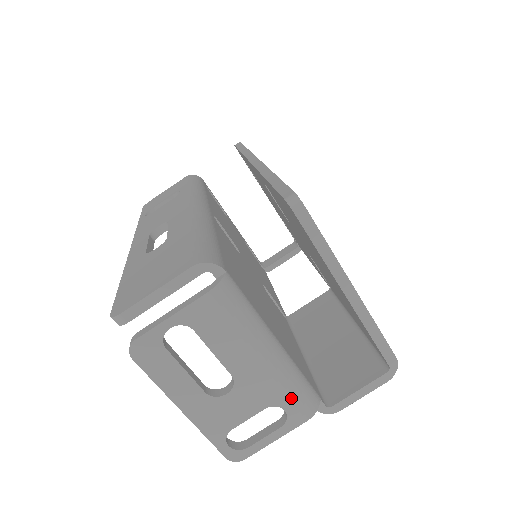
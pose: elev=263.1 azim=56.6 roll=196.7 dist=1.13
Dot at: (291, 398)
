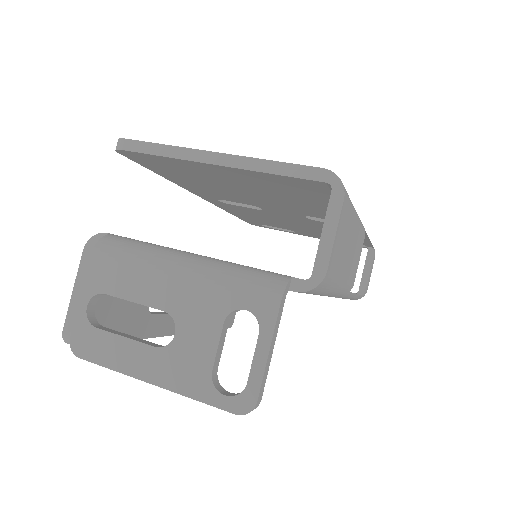
Dot at: (239, 291)
